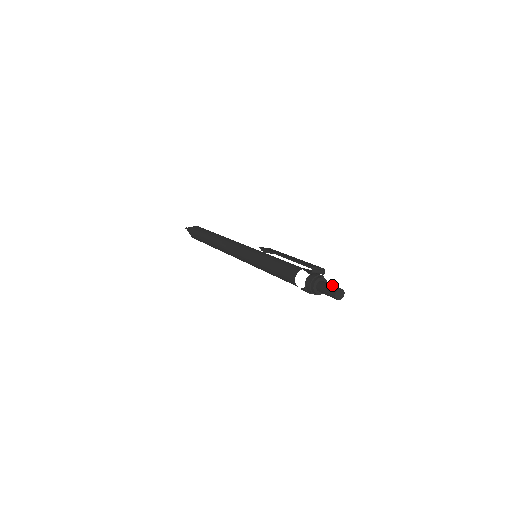
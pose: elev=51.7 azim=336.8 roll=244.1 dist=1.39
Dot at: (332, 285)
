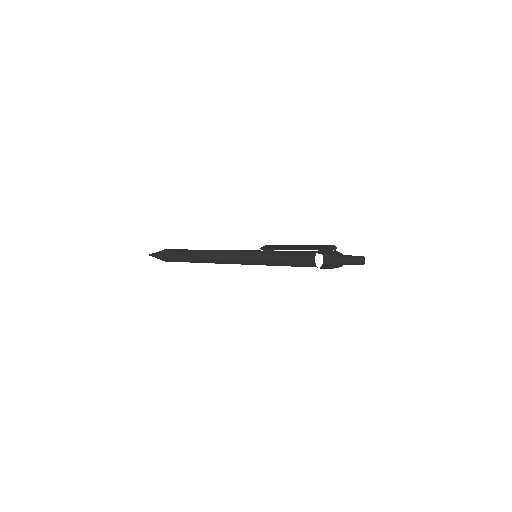
Dot at: (353, 256)
